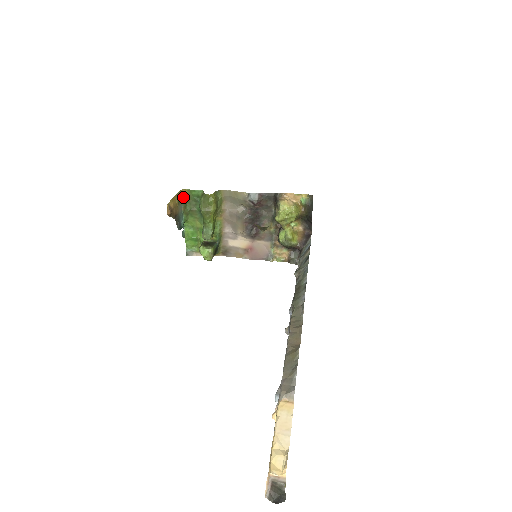
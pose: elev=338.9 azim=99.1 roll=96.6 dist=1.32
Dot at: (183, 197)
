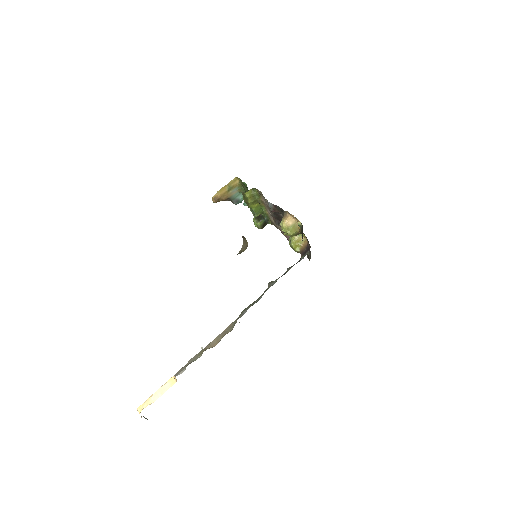
Dot at: (238, 182)
